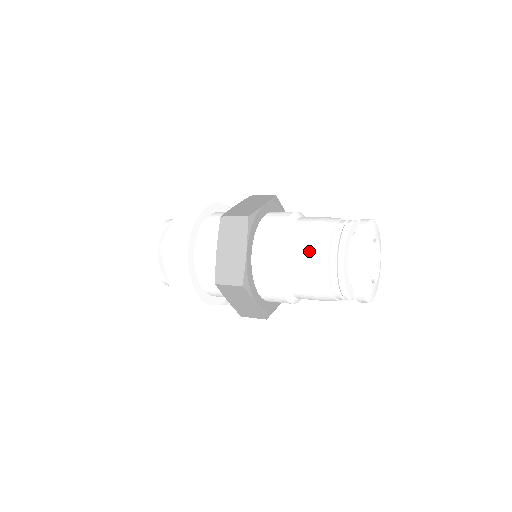
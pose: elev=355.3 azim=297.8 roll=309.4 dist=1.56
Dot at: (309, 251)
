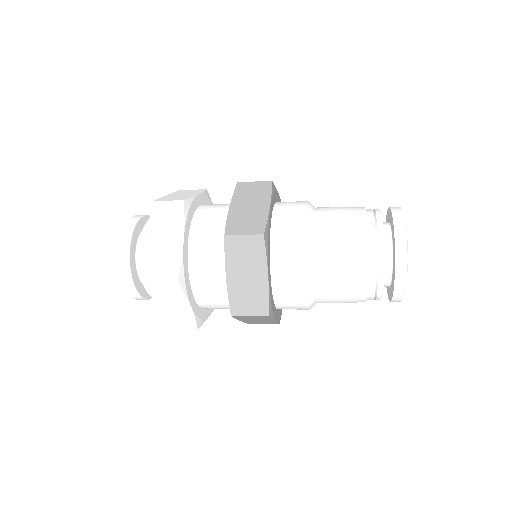
Dot at: (342, 216)
